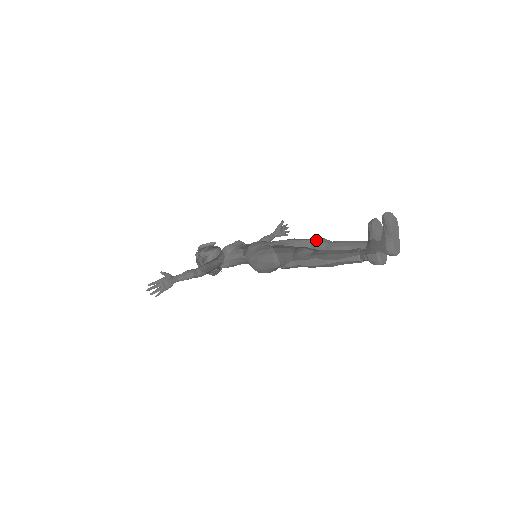
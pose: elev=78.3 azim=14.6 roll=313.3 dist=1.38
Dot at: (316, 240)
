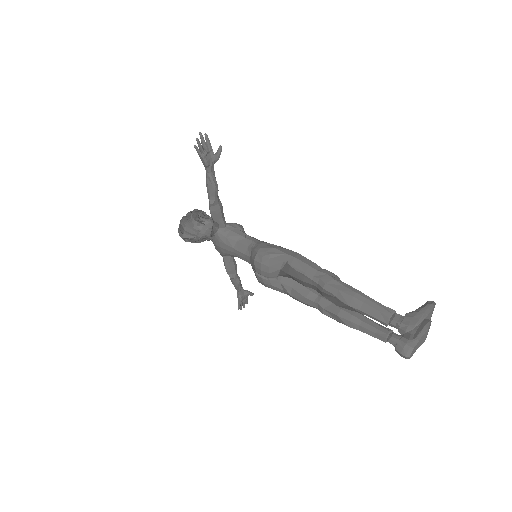
Dot at: occluded
